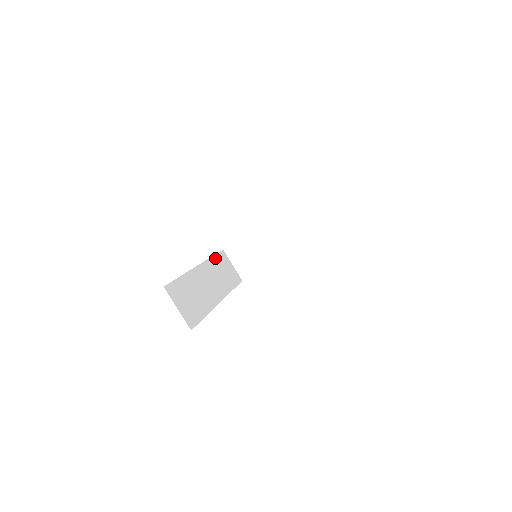
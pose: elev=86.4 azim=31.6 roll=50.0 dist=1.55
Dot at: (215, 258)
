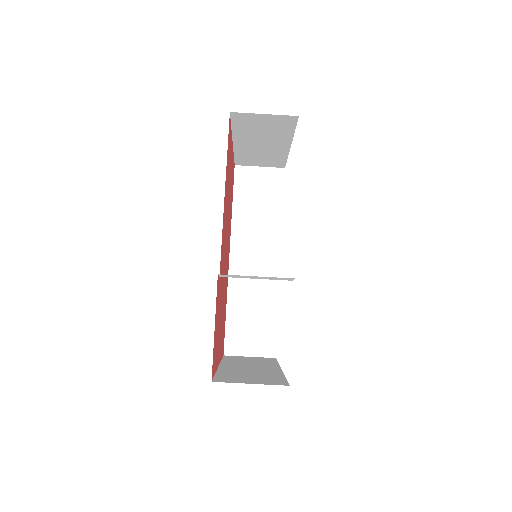
Dot at: (236, 204)
